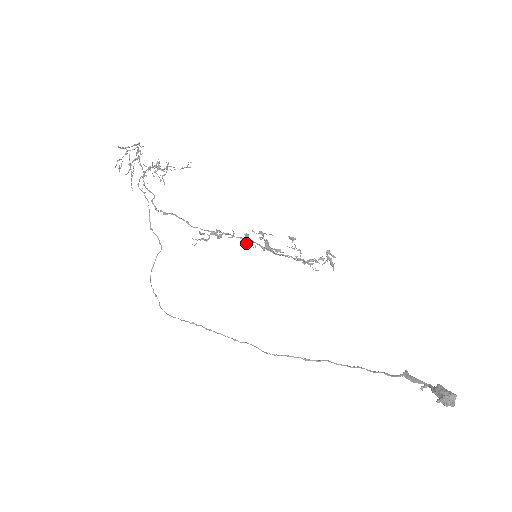
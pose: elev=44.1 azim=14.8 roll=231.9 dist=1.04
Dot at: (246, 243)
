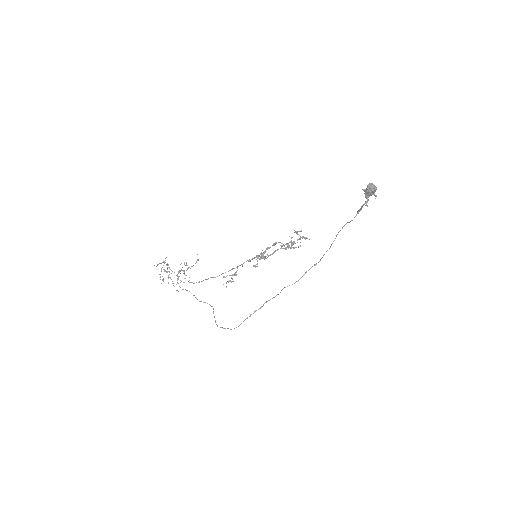
Dot at: (253, 266)
